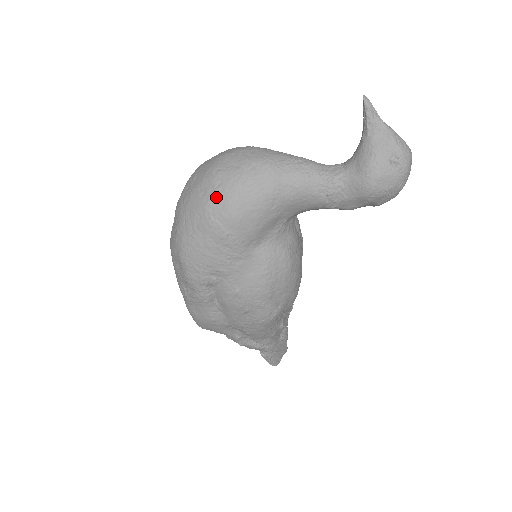
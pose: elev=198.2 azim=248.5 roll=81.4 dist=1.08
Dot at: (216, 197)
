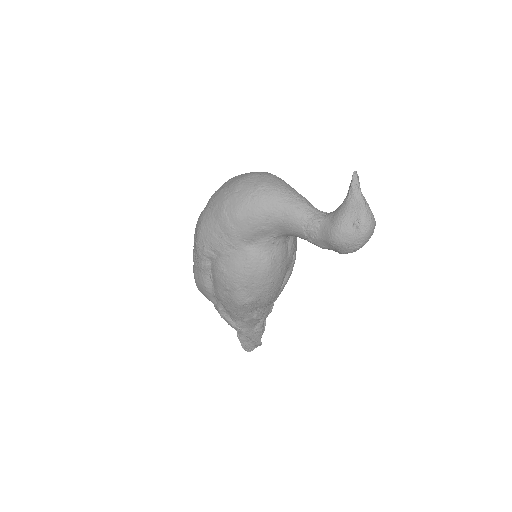
Dot at: (233, 198)
